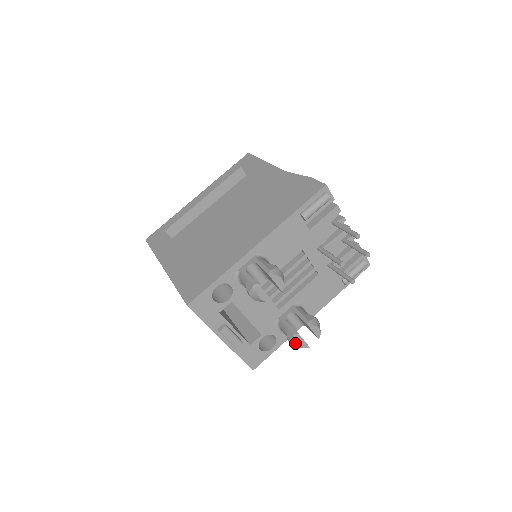
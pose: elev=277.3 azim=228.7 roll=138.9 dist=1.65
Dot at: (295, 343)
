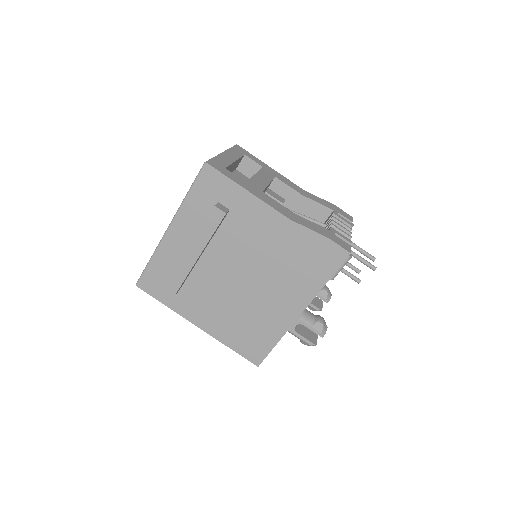
Dot at: occluded
